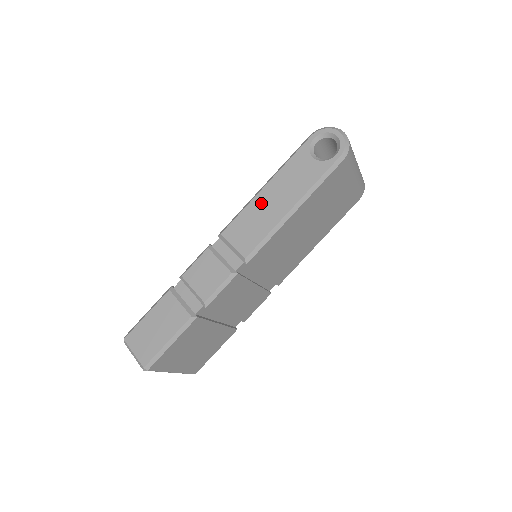
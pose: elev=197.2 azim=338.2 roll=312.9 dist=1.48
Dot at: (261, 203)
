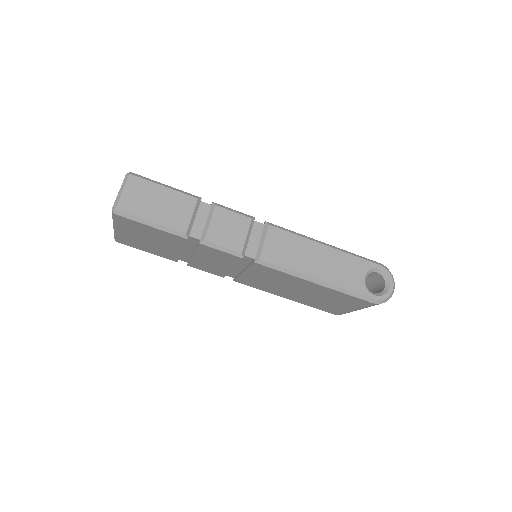
Dot at: (311, 249)
